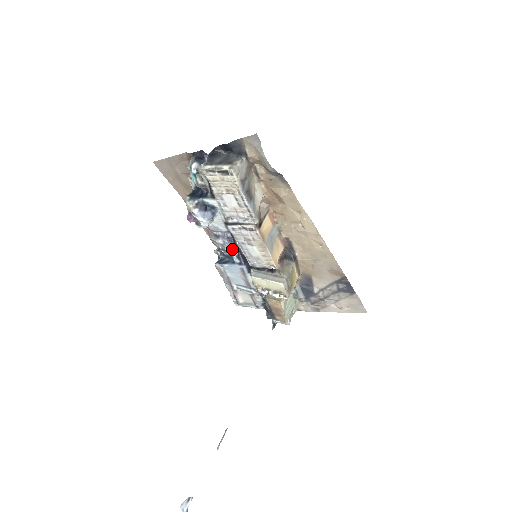
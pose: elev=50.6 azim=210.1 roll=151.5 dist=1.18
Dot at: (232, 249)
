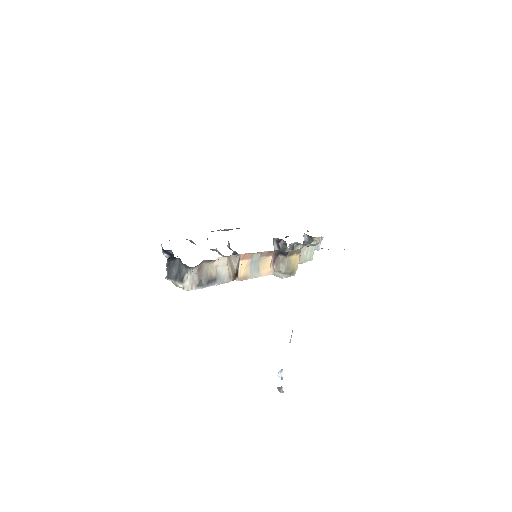
Dot at: occluded
